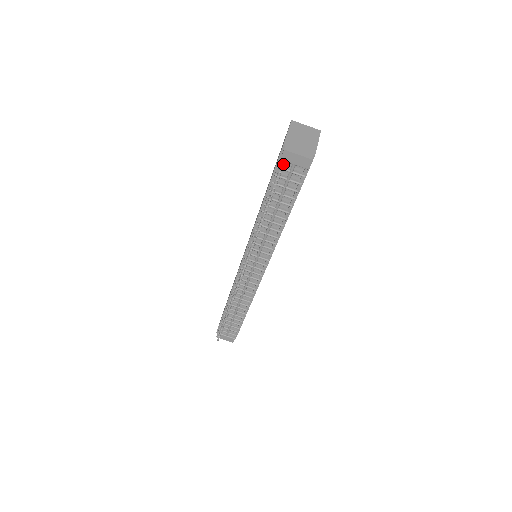
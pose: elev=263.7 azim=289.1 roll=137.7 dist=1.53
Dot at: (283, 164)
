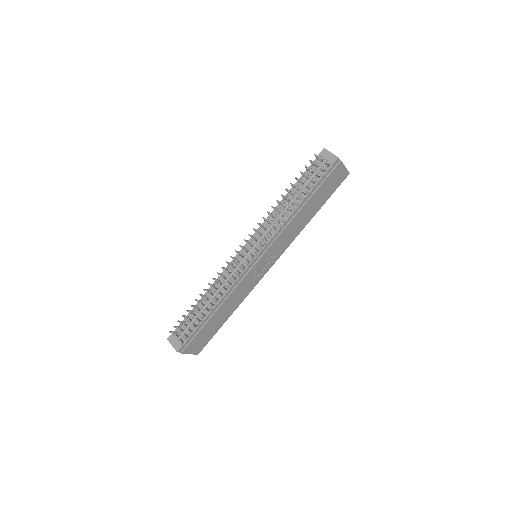
Dot at: (319, 158)
